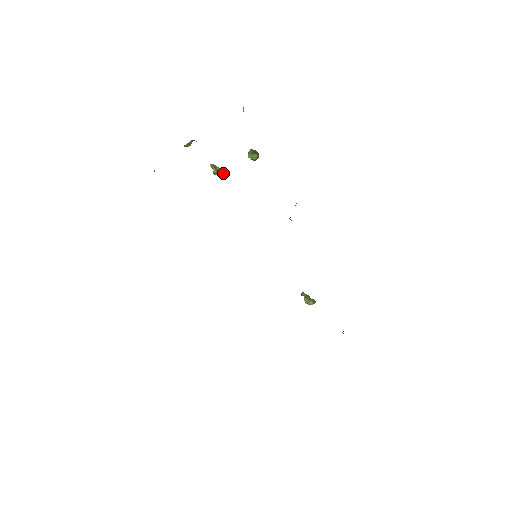
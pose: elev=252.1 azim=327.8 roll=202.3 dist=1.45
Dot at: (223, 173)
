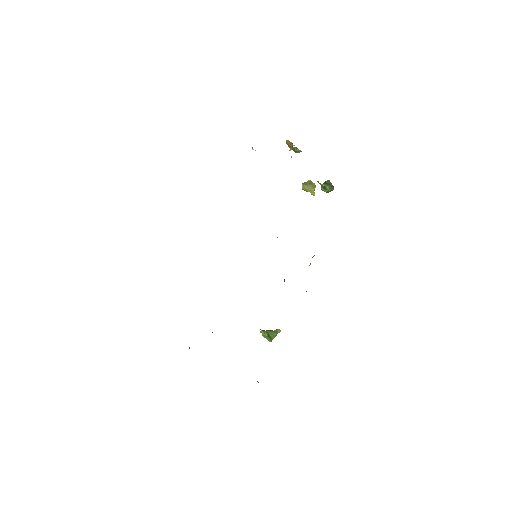
Dot at: occluded
